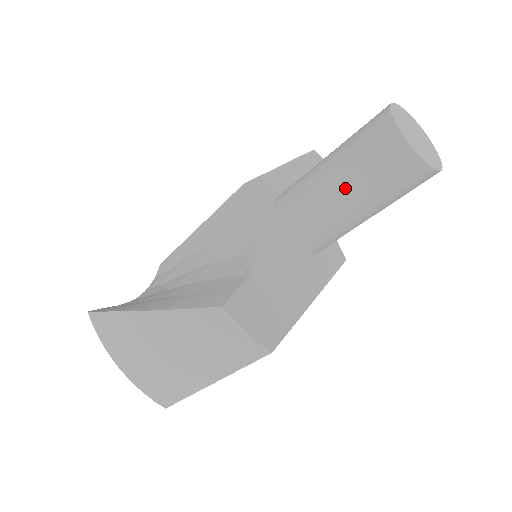
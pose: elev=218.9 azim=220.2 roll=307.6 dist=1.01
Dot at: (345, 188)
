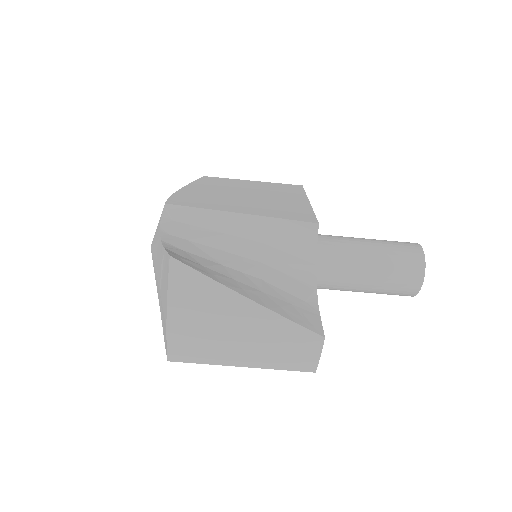
Dot at: (374, 276)
